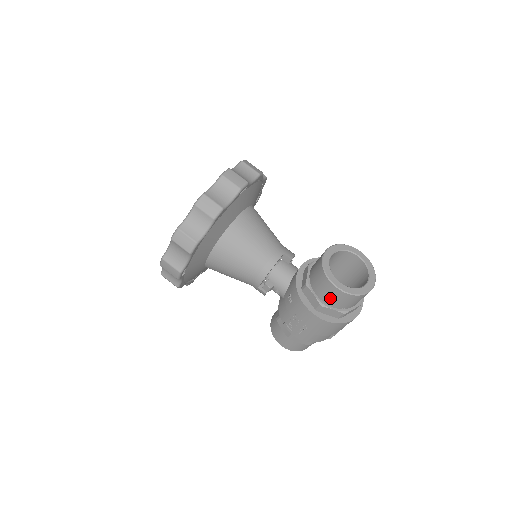
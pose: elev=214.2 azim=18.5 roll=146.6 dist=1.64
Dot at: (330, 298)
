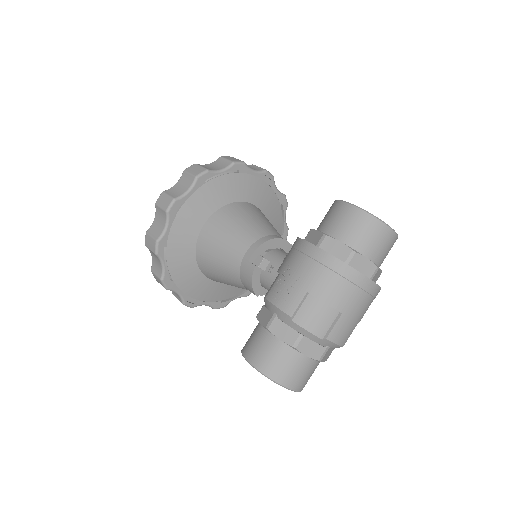
Dot at: (338, 224)
